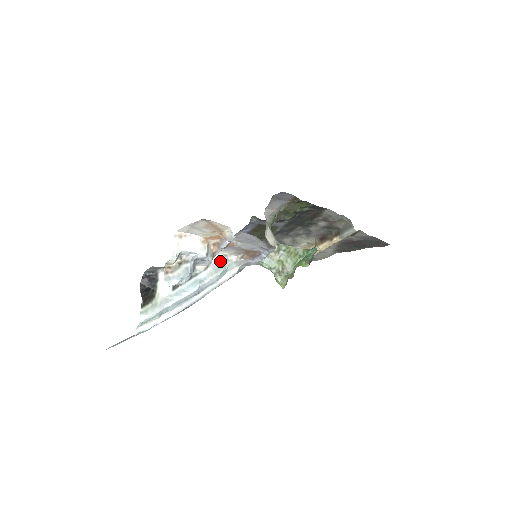
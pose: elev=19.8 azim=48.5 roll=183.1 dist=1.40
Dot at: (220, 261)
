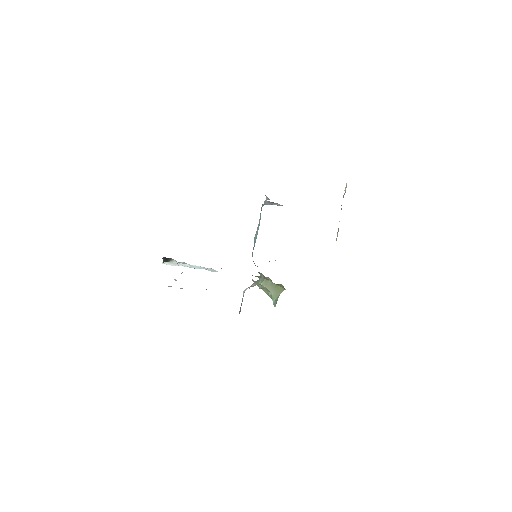
Dot at: (215, 270)
